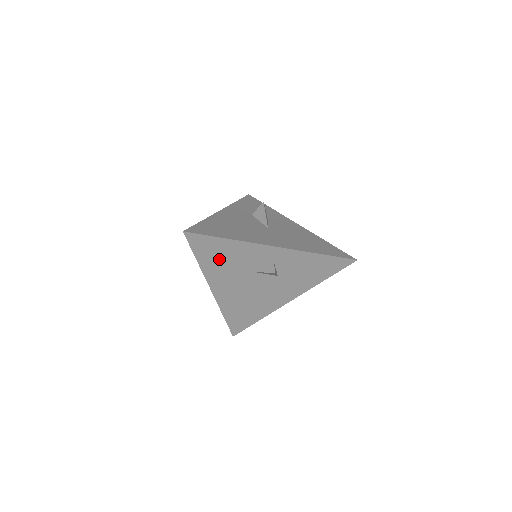
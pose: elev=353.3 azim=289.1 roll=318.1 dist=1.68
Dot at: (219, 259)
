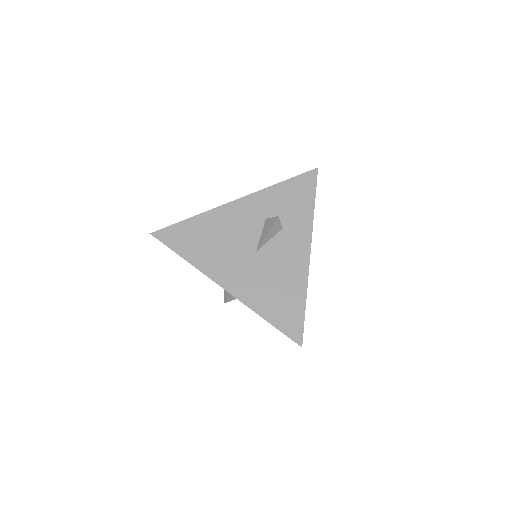
Dot at: occluded
